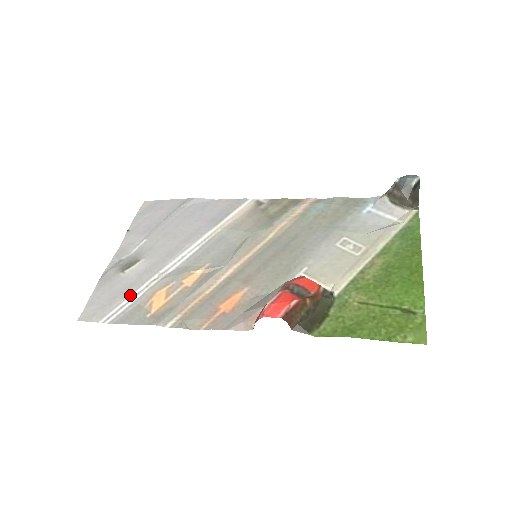
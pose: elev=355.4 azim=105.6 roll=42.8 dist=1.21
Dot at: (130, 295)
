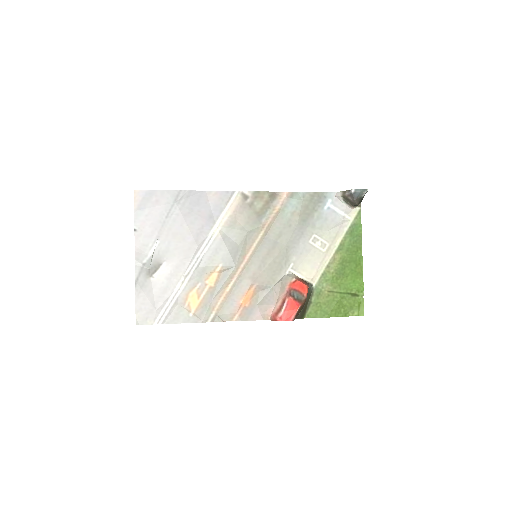
Dot at: (169, 298)
